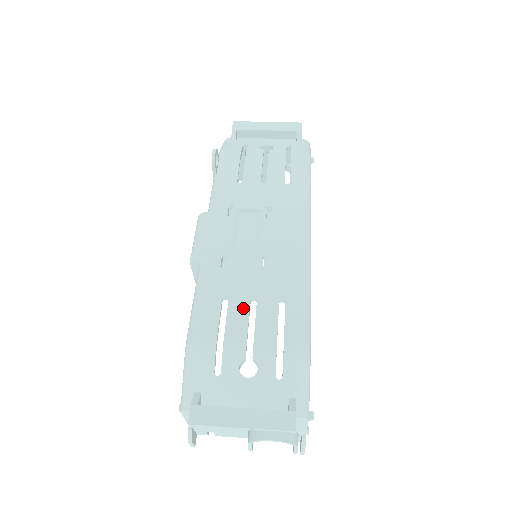
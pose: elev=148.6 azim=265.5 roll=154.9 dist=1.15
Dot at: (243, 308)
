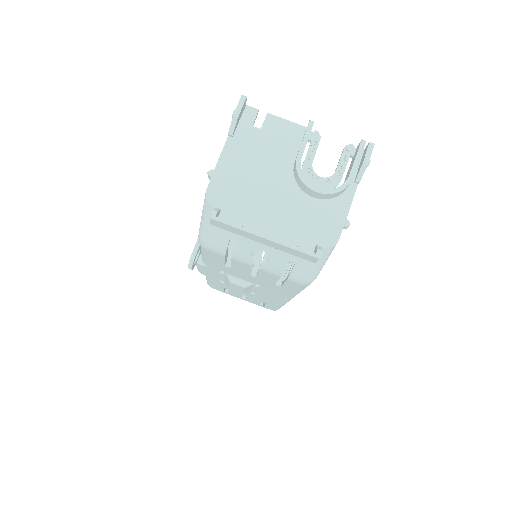
Dot at: (238, 294)
